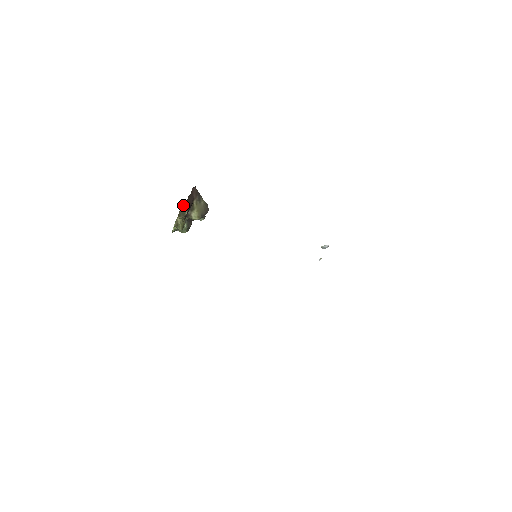
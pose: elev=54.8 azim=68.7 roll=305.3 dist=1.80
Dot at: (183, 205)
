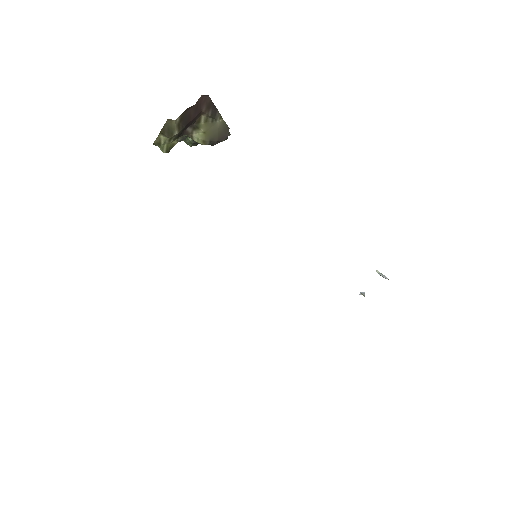
Dot at: (171, 120)
